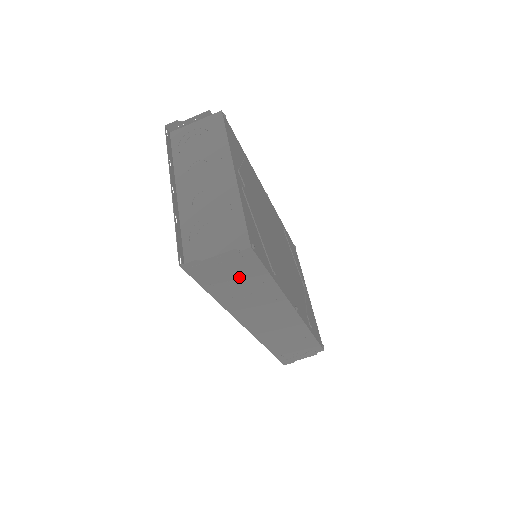
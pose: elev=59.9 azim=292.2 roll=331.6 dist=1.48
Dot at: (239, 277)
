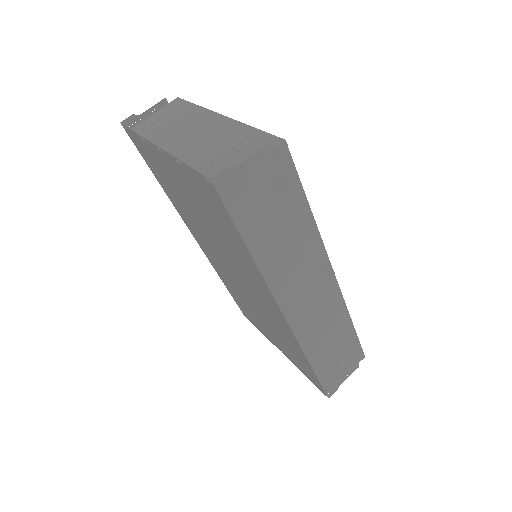
Dot at: (275, 204)
